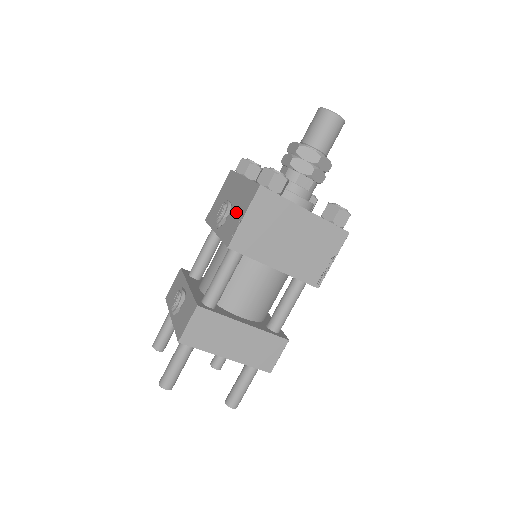
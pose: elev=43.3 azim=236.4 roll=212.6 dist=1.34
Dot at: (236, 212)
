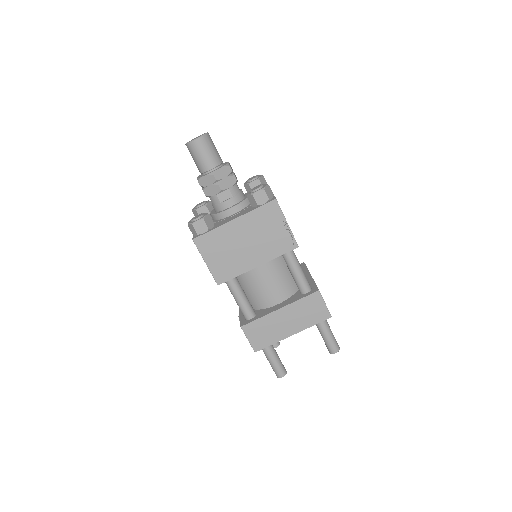
Dot at: occluded
